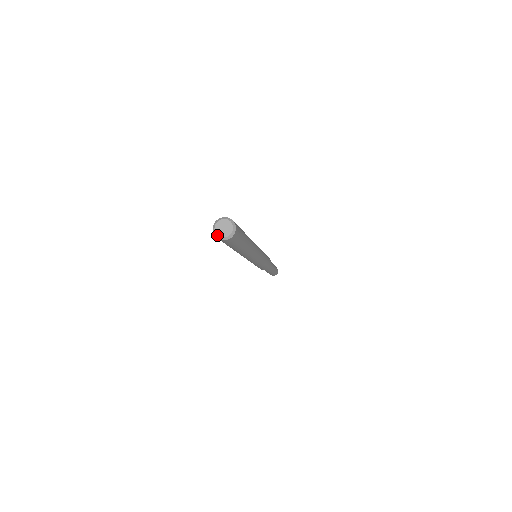
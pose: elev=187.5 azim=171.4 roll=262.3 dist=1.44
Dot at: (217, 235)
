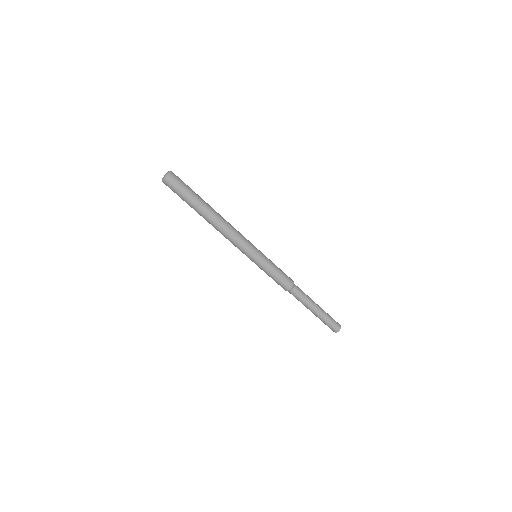
Dot at: (163, 178)
